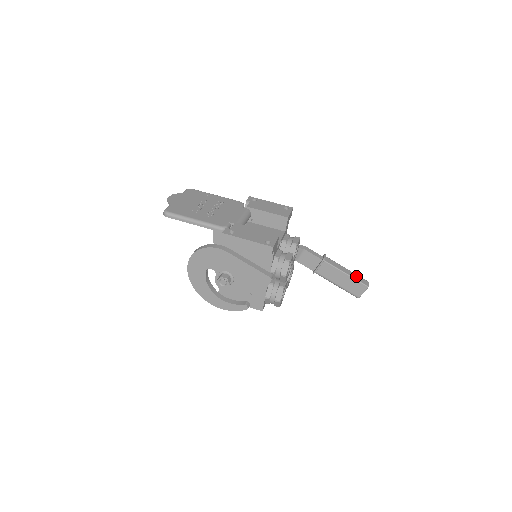
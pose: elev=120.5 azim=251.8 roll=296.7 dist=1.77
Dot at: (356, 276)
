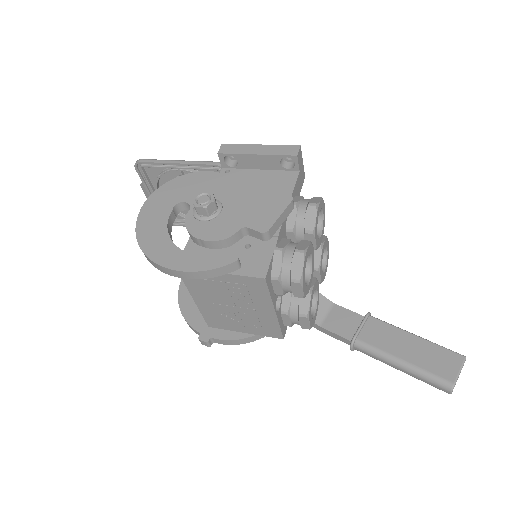
Dot at: occluded
